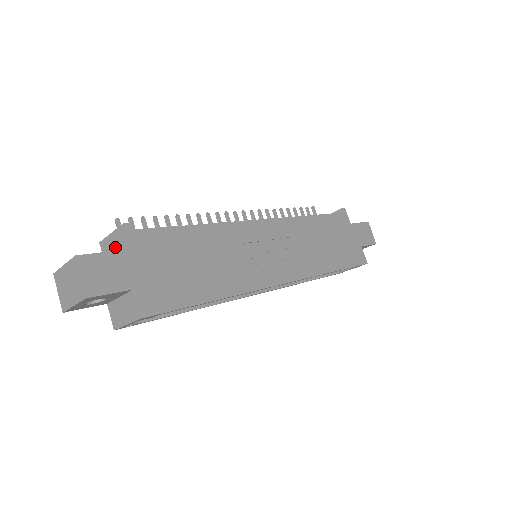
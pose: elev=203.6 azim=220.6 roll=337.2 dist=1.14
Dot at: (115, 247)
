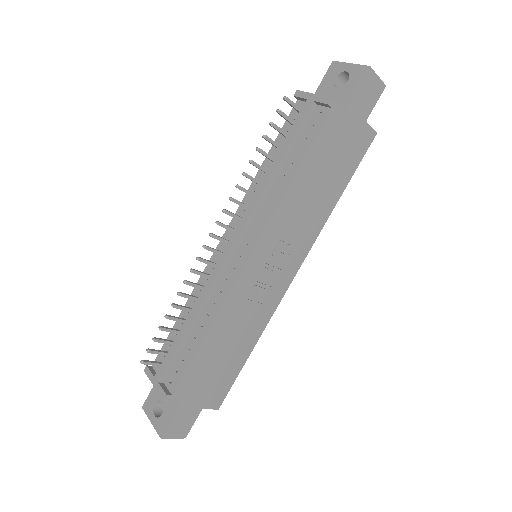
Dot at: occluded
